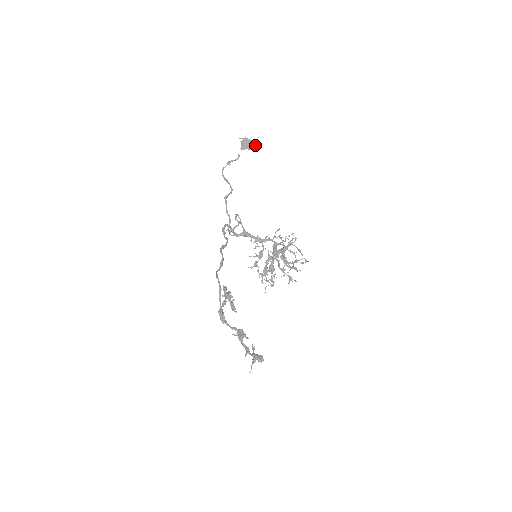
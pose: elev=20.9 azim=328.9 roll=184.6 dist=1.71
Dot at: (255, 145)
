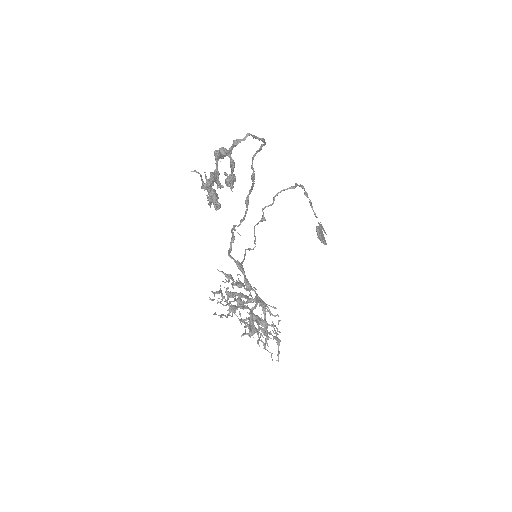
Dot at: (325, 242)
